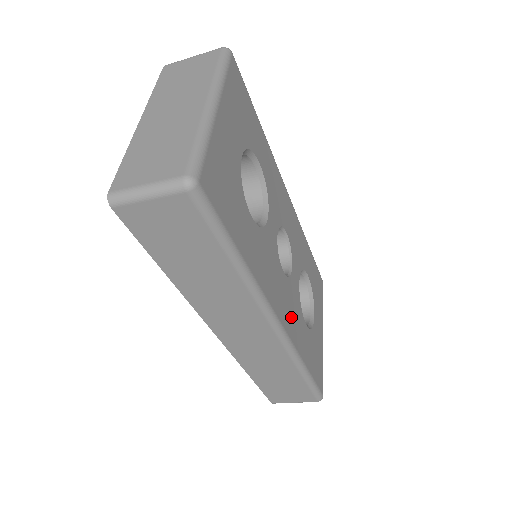
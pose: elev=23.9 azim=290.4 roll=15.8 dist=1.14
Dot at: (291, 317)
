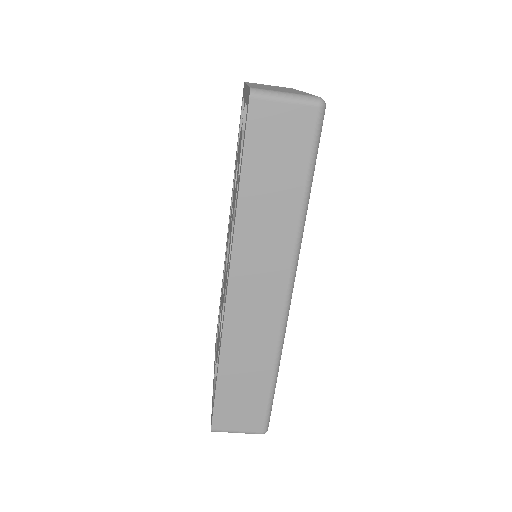
Dot at: occluded
